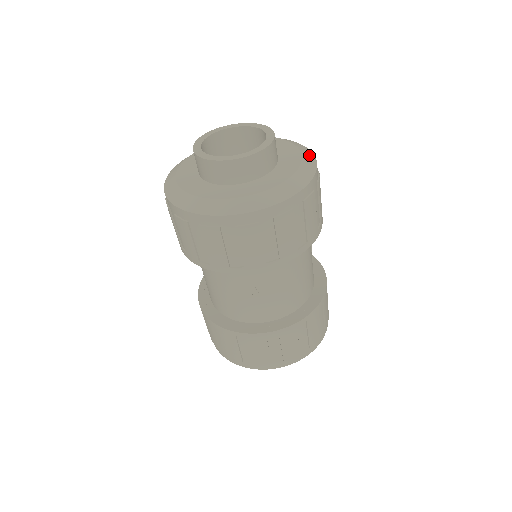
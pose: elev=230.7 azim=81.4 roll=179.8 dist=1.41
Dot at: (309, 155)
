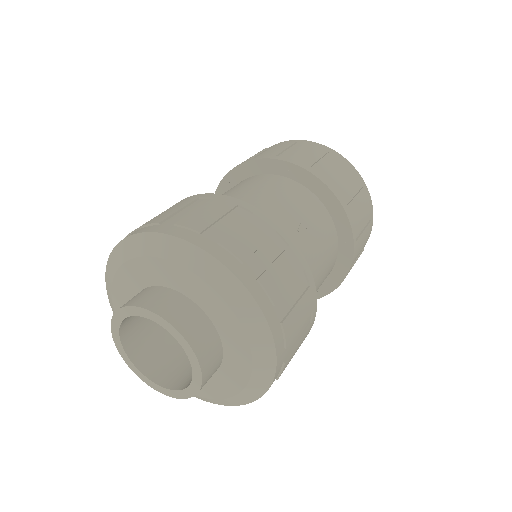
Dot at: (230, 287)
